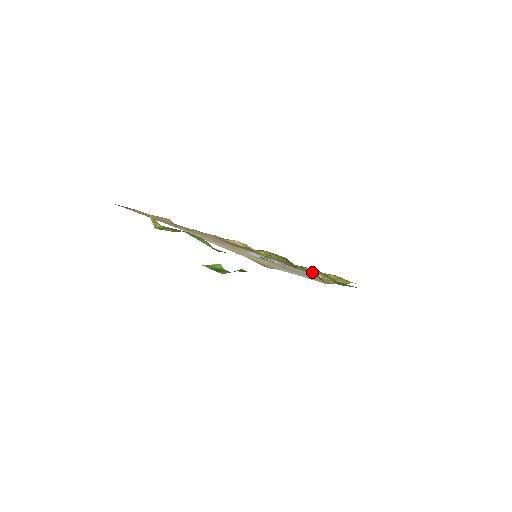
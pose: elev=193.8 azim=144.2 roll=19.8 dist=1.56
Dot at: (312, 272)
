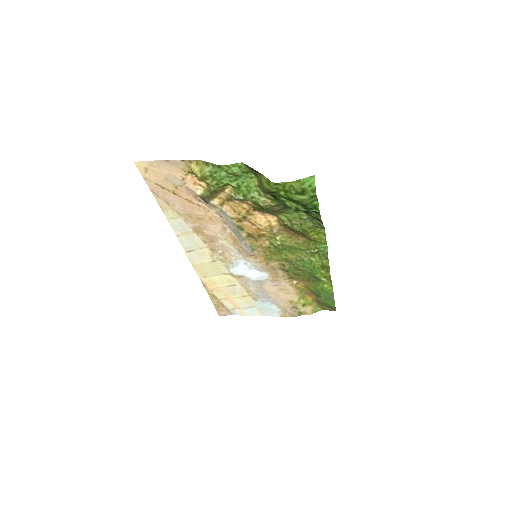
Dot at: (293, 290)
